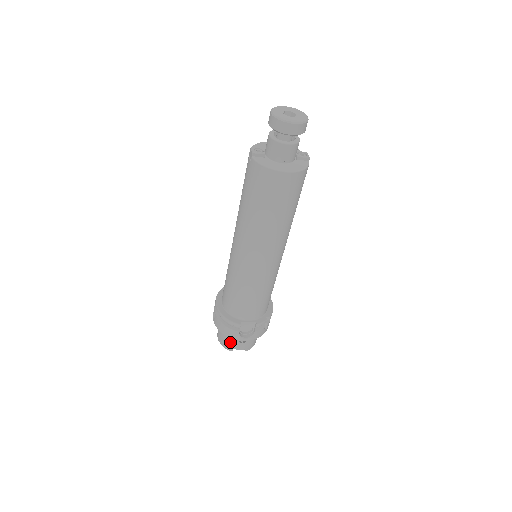
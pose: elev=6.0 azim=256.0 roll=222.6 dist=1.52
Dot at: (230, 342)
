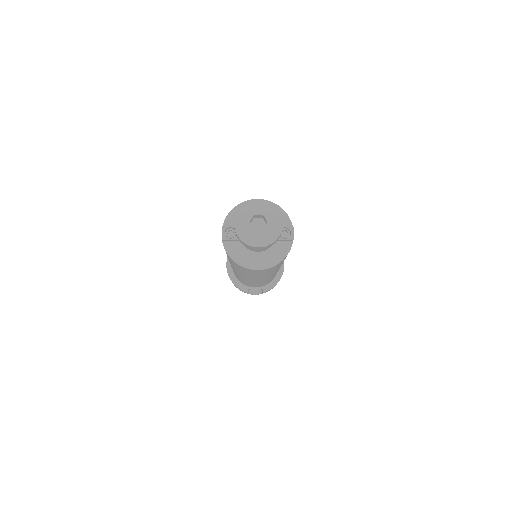
Dot at: occluded
